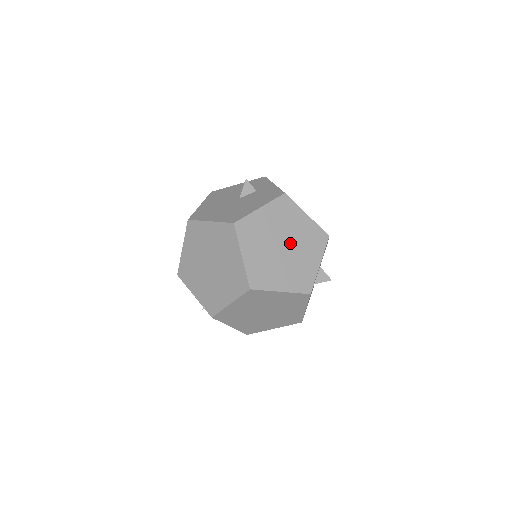
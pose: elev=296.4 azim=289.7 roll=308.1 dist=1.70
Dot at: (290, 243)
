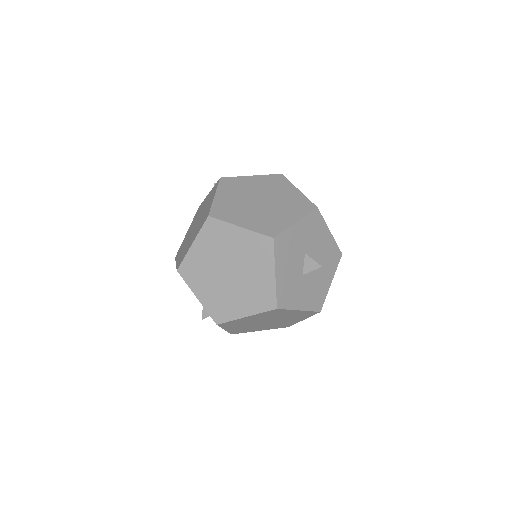
Dot at: occluded
